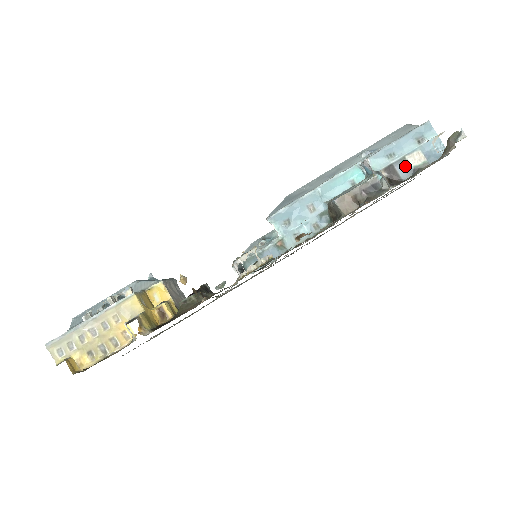
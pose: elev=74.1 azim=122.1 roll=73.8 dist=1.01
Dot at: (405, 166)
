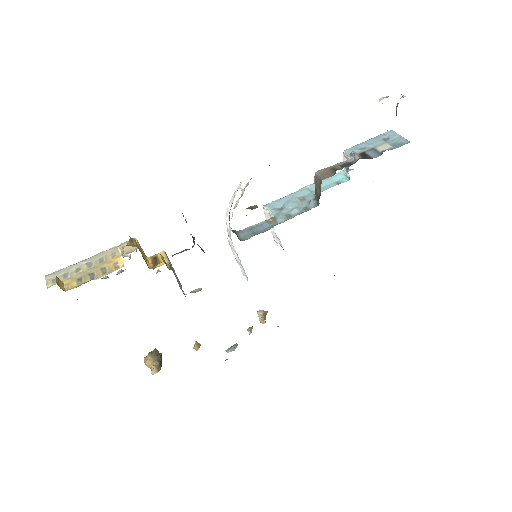
Dot at: (375, 151)
